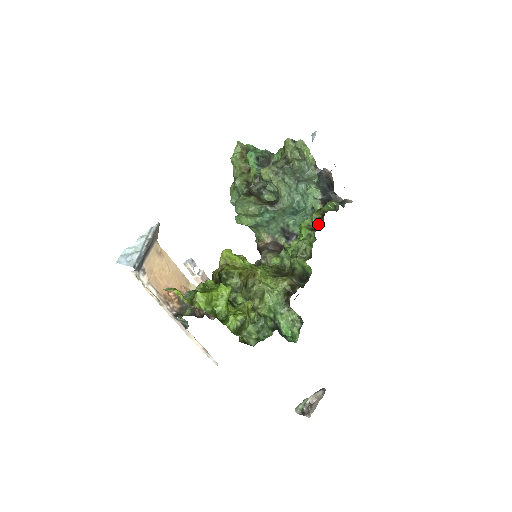
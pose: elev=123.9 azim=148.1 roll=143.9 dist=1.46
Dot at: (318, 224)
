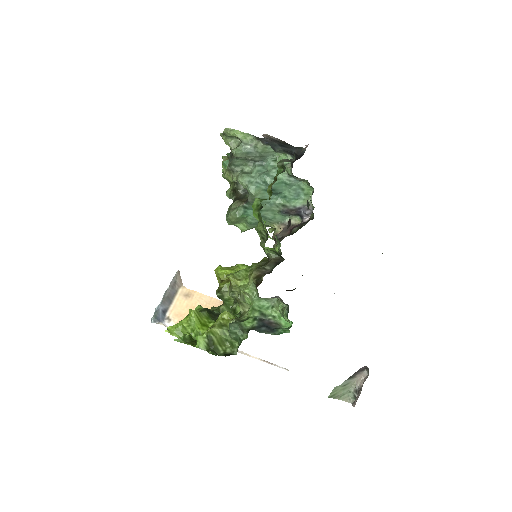
Dot at: occluded
